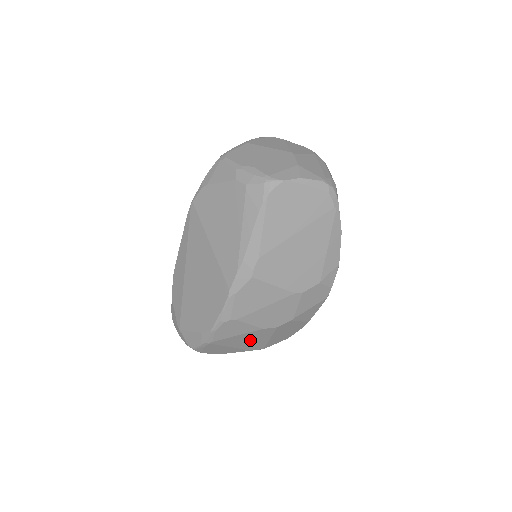
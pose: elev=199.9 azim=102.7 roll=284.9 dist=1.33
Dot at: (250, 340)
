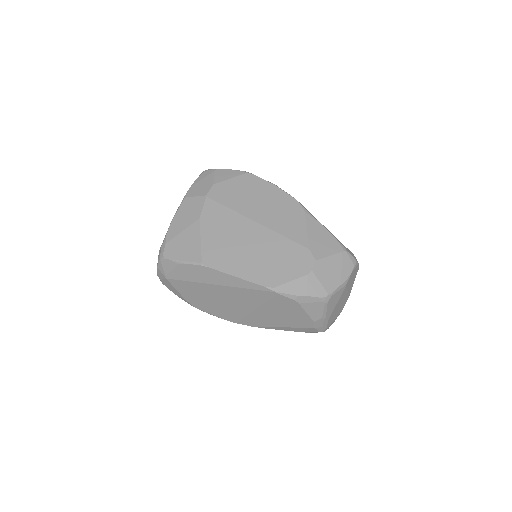
Dot at: occluded
